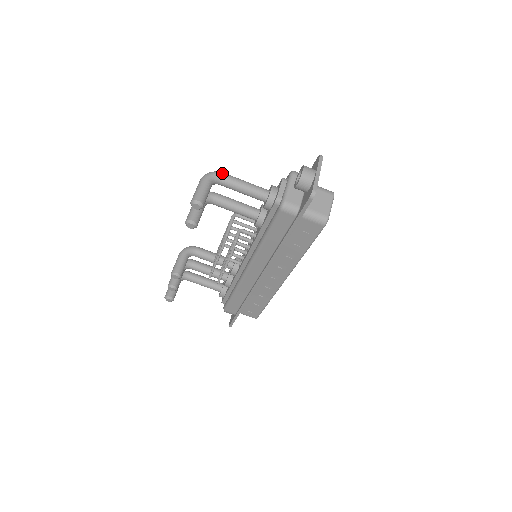
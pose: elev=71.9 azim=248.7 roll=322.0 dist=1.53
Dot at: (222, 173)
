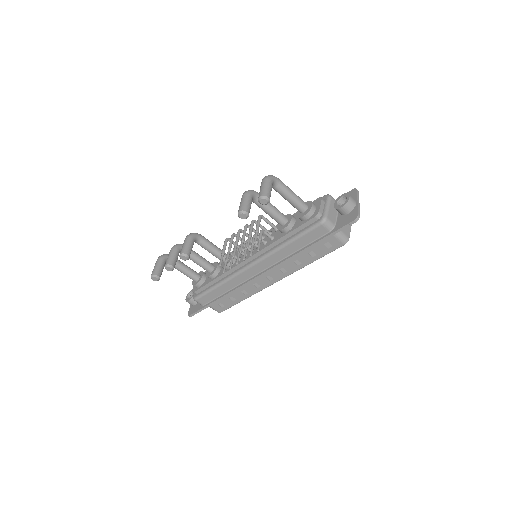
Dot at: (279, 179)
